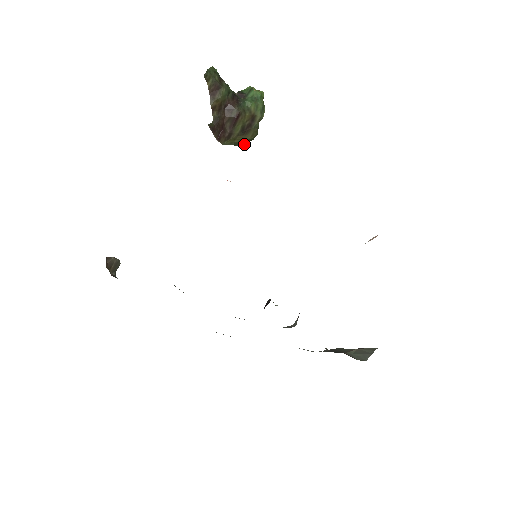
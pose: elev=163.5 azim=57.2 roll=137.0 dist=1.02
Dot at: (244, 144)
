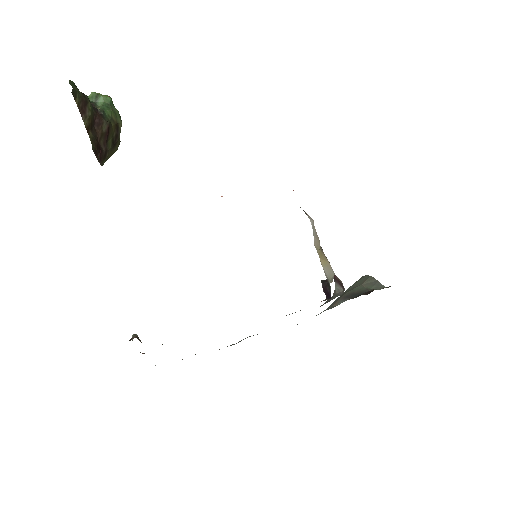
Dot at: occluded
